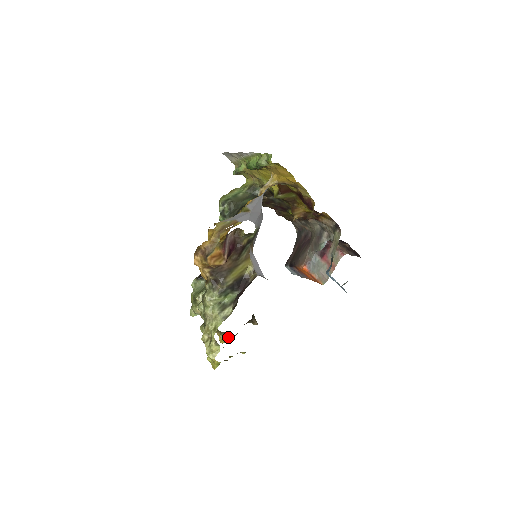
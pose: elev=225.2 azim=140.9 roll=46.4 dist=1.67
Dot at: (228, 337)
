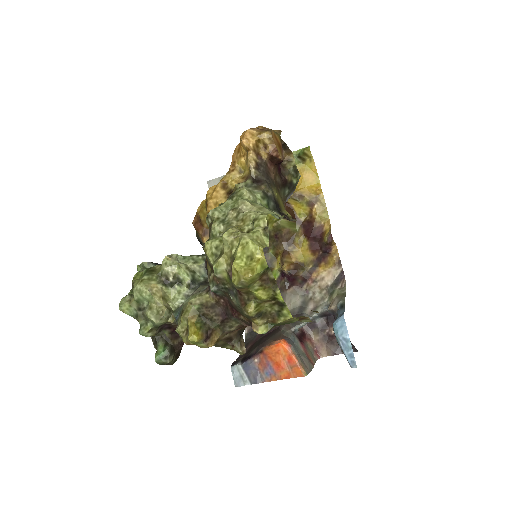
Dot at: (208, 332)
